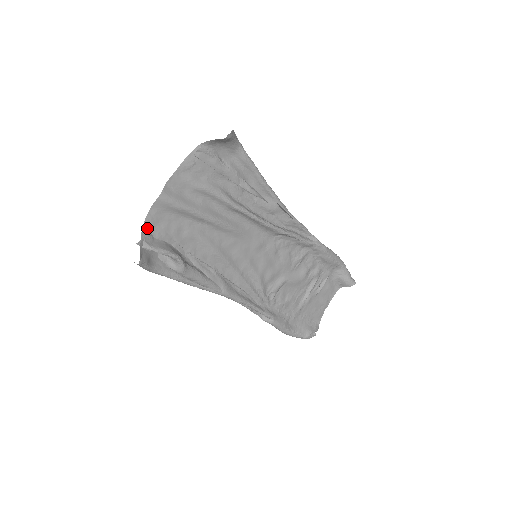
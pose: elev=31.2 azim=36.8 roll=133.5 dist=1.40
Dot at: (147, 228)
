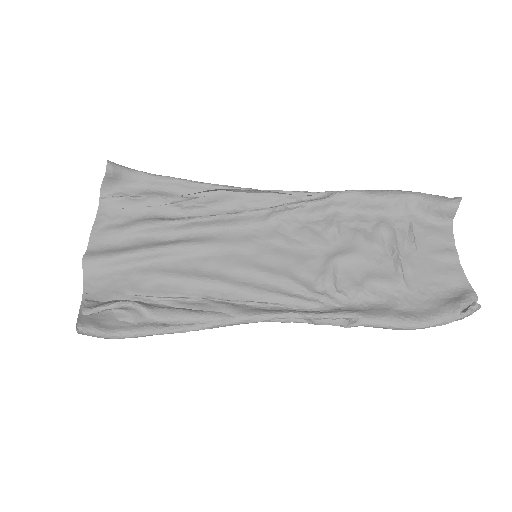
Dot at: (88, 298)
